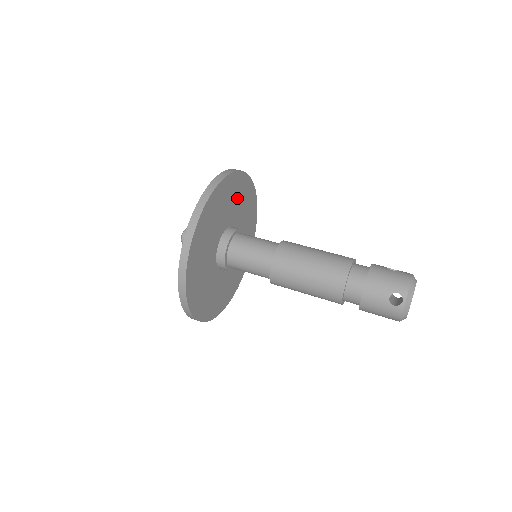
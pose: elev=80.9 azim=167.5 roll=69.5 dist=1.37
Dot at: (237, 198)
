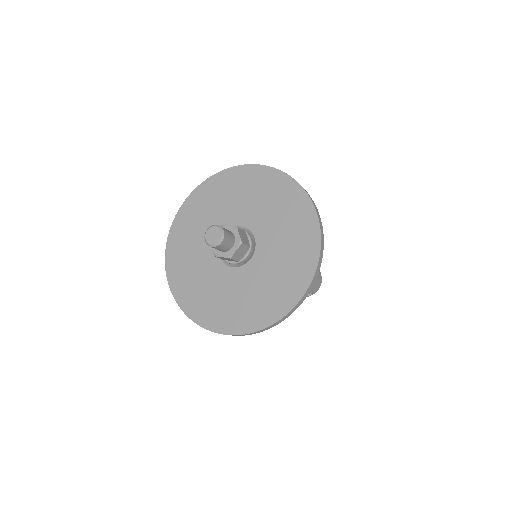
Dot at: occluded
